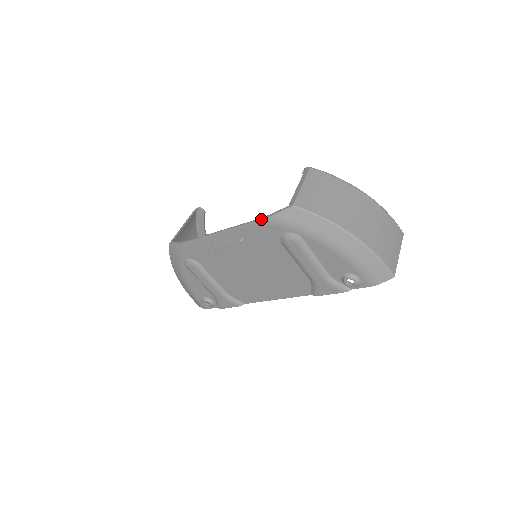
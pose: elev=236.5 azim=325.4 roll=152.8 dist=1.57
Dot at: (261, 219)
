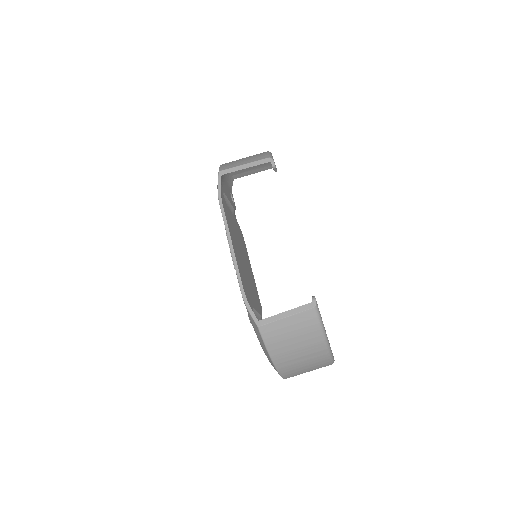
Dot at: (243, 297)
